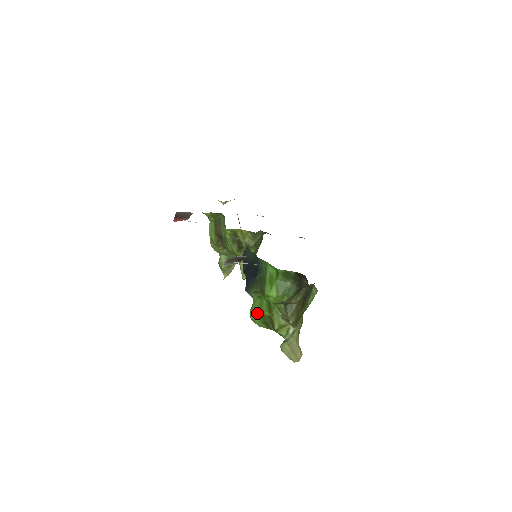
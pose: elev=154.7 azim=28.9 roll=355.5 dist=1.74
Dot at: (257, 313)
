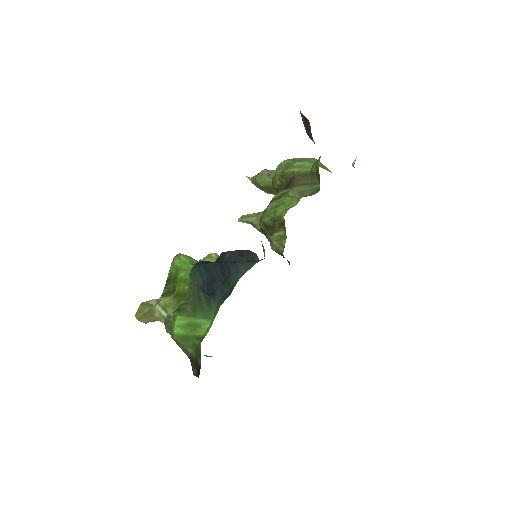
Dot at: (178, 271)
